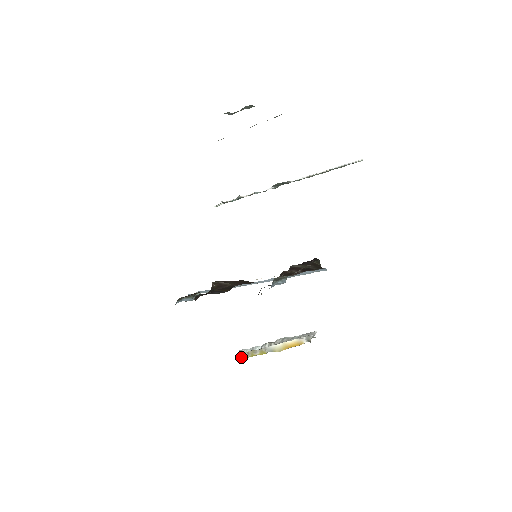
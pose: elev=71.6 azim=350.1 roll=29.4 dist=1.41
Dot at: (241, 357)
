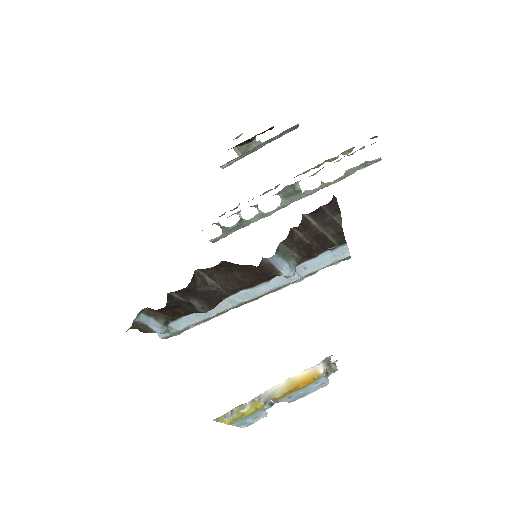
Dot at: (220, 422)
